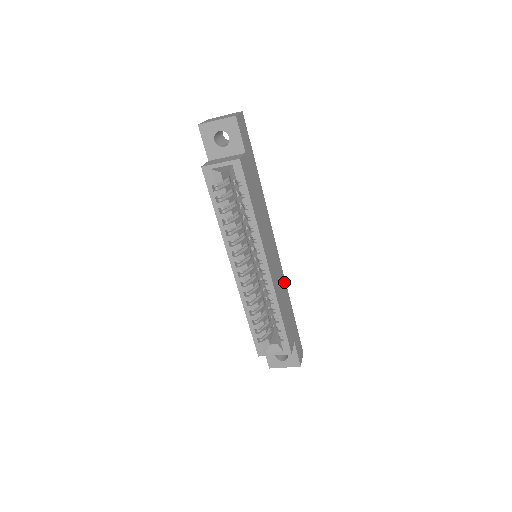
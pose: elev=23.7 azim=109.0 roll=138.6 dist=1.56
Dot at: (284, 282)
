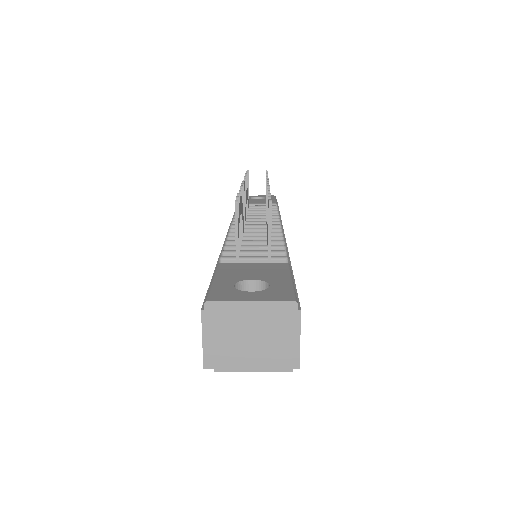
Dot at: occluded
